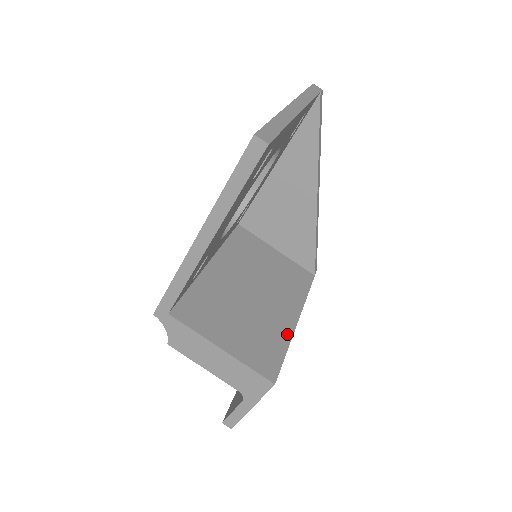
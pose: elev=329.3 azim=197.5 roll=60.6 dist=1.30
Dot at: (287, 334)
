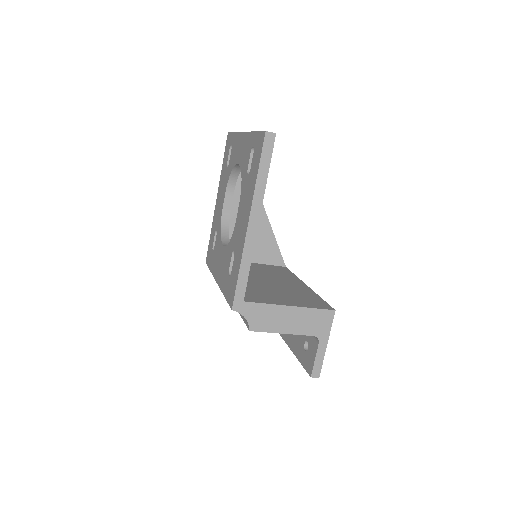
Dot at: (310, 292)
